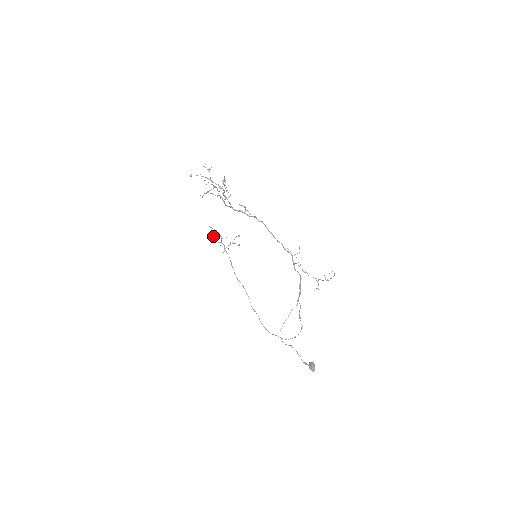
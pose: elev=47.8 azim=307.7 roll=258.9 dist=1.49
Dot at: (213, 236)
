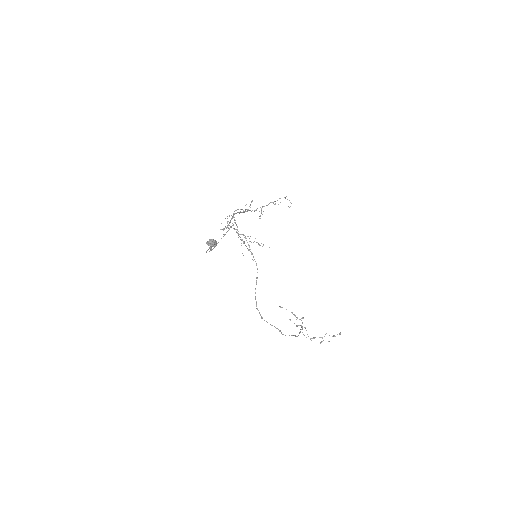
Dot at: (290, 320)
